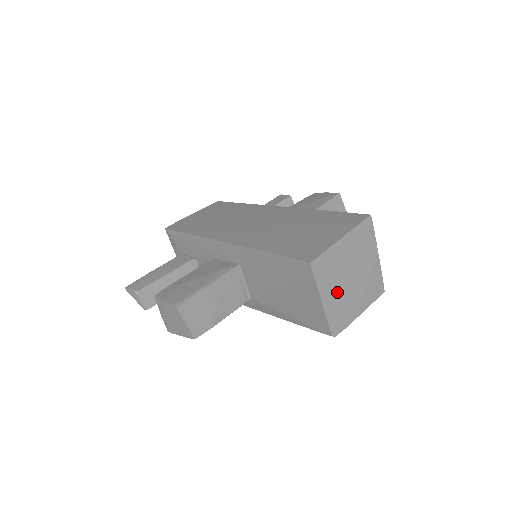
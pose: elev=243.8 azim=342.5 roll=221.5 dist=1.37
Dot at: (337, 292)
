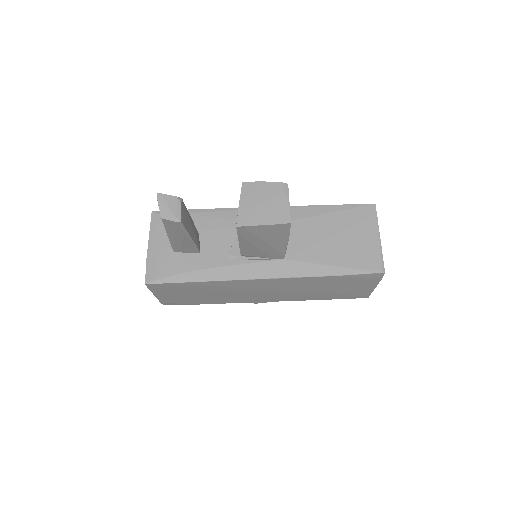
Dot at: occluded
